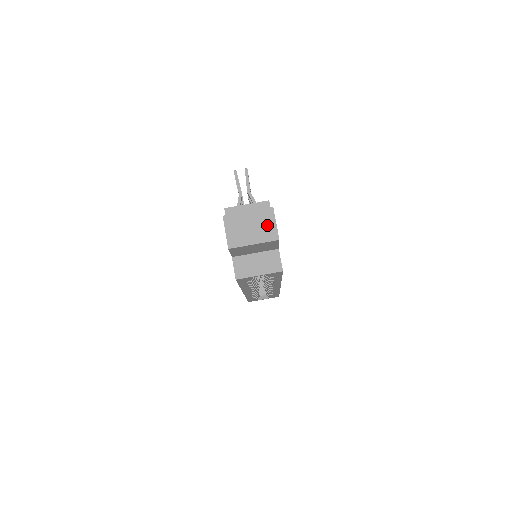
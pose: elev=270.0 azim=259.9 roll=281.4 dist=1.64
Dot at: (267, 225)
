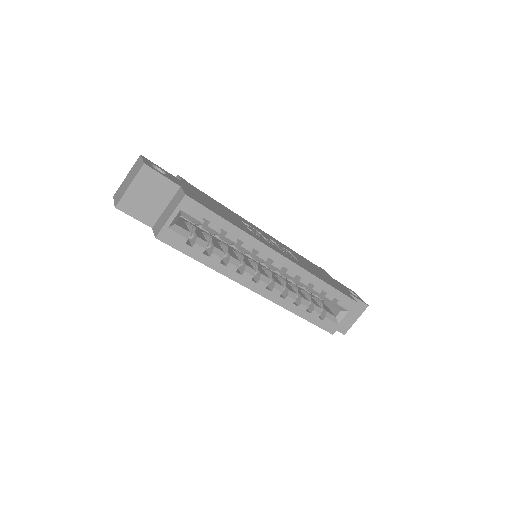
Dot at: (137, 167)
